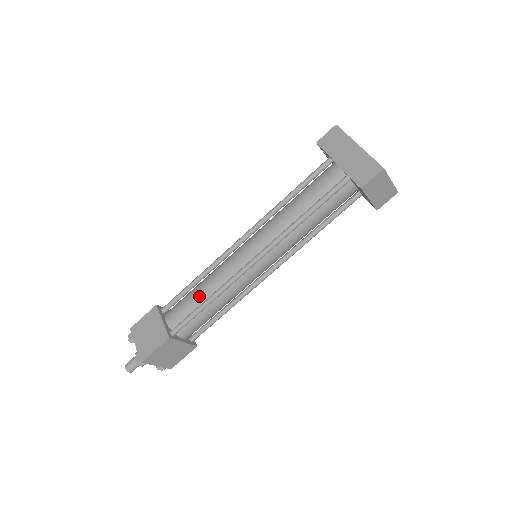
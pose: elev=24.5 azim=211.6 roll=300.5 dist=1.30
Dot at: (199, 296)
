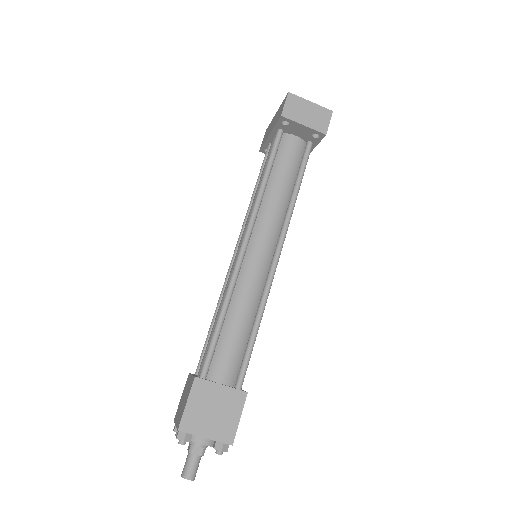
Dot at: (215, 322)
